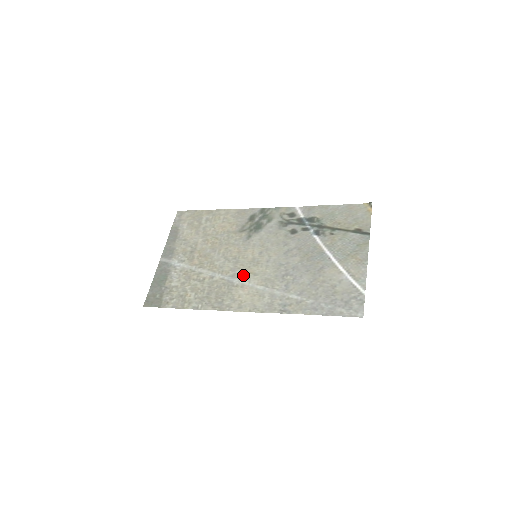
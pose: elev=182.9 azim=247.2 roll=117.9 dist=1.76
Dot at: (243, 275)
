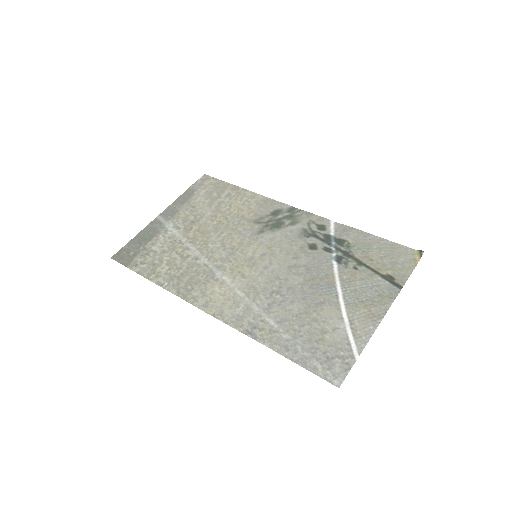
Dot at: (230, 271)
